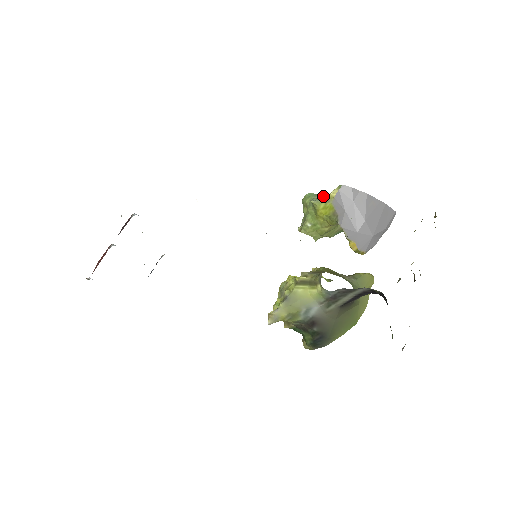
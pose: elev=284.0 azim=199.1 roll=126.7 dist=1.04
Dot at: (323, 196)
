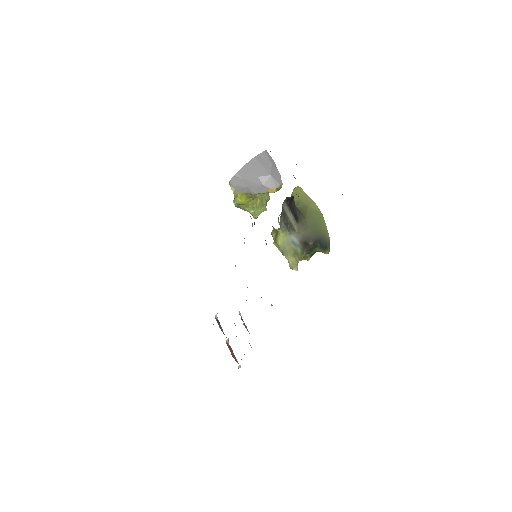
Dot at: occluded
